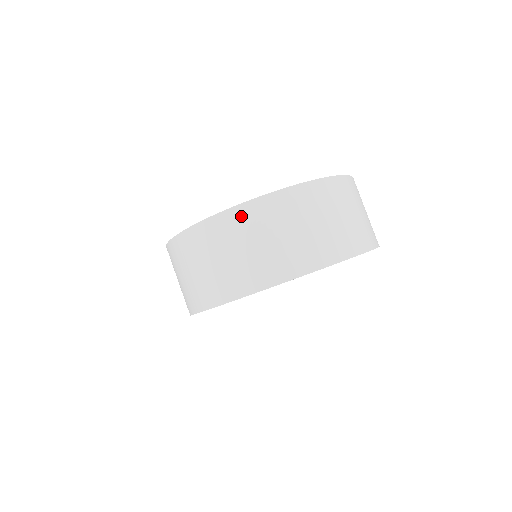
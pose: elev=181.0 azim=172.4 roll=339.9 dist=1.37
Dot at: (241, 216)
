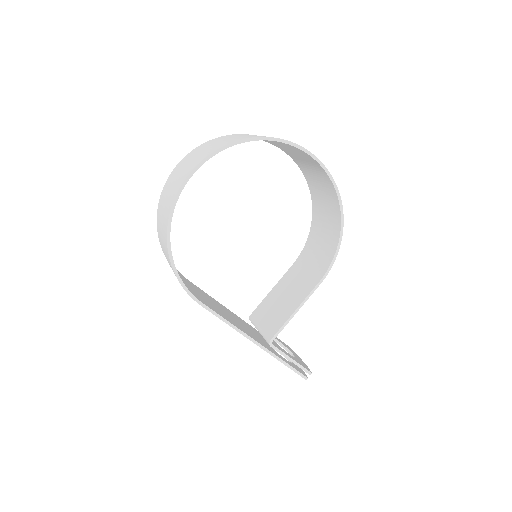
Dot at: (175, 170)
